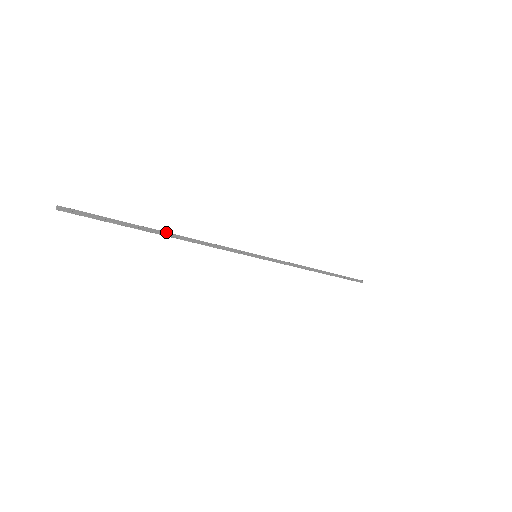
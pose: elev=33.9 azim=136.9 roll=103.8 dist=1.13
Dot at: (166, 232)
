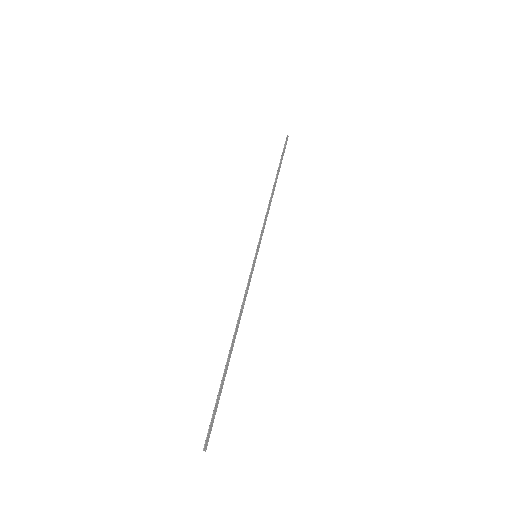
Dot at: (231, 347)
